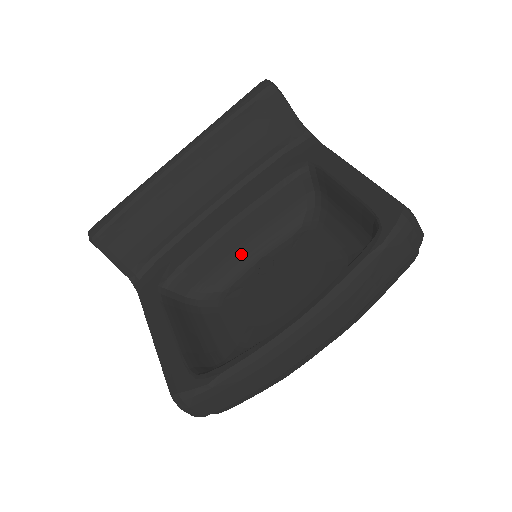
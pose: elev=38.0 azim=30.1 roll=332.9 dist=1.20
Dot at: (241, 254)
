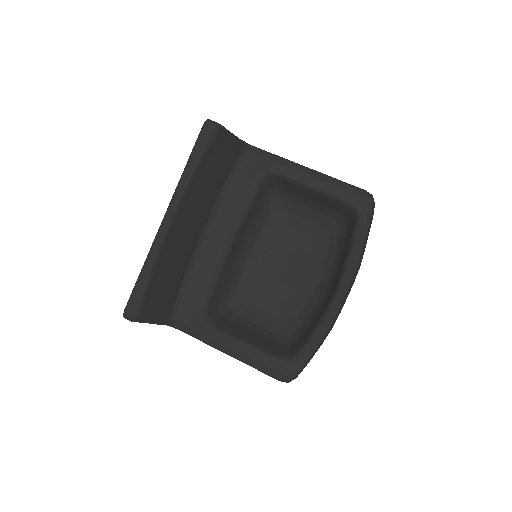
Dot at: (238, 258)
